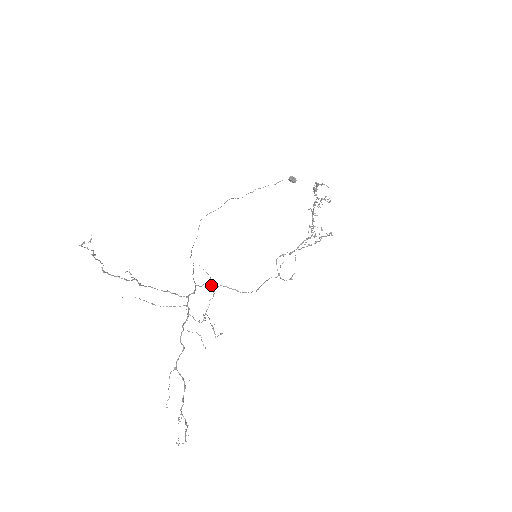
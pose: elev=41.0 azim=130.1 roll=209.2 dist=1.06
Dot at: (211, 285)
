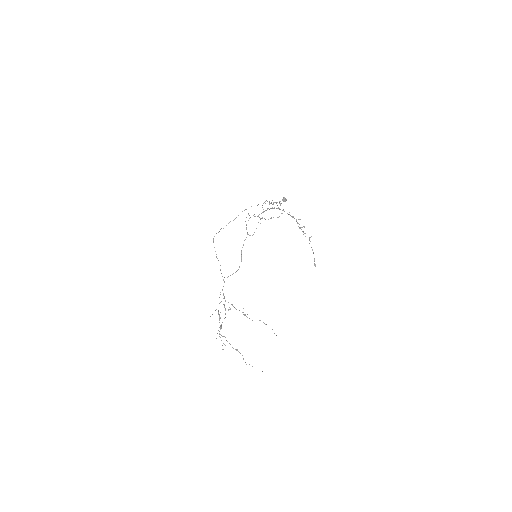
Dot at: occluded
